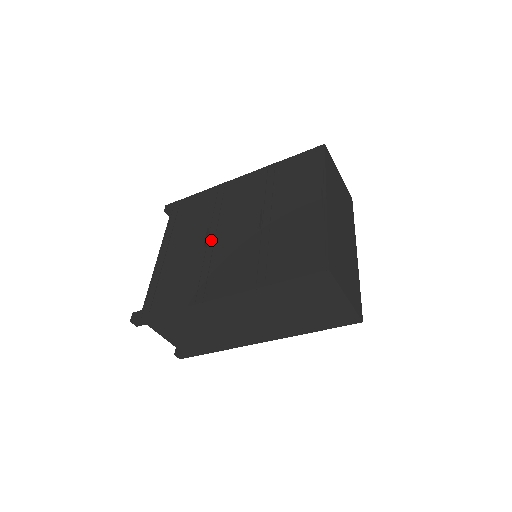
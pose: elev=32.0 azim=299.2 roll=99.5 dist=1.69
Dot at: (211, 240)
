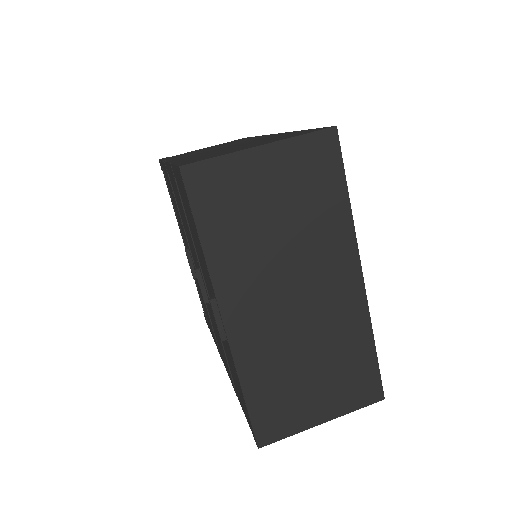
Dot at: occluded
